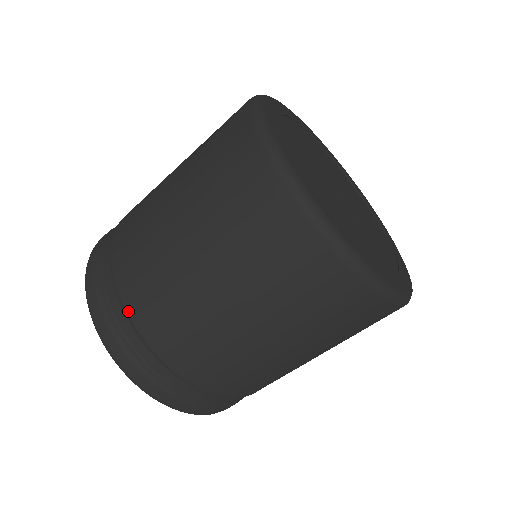
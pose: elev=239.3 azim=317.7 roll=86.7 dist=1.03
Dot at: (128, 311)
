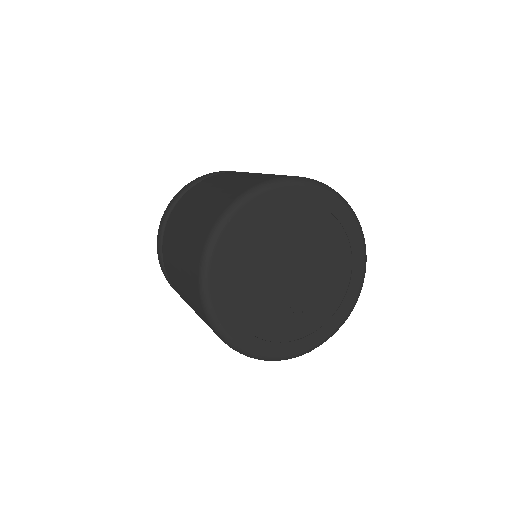
Dot at: occluded
